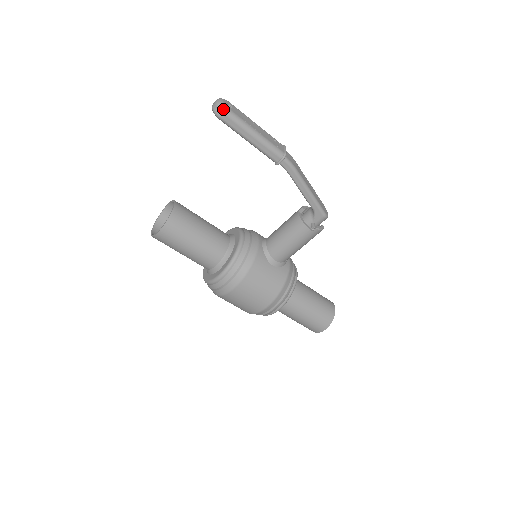
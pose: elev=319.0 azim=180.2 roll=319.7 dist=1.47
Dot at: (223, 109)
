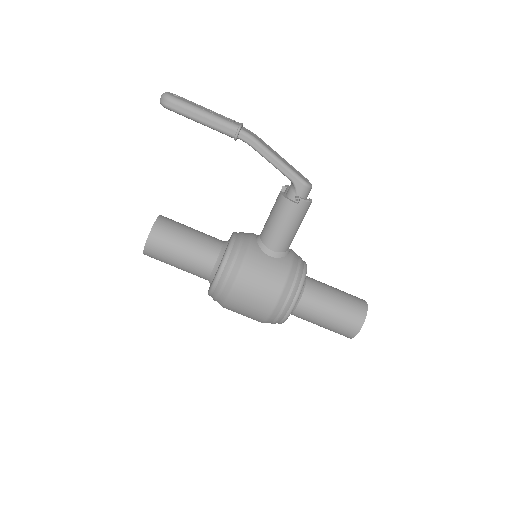
Dot at: (167, 97)
